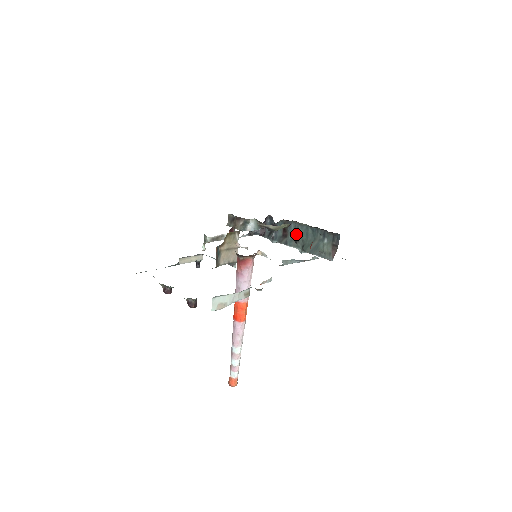
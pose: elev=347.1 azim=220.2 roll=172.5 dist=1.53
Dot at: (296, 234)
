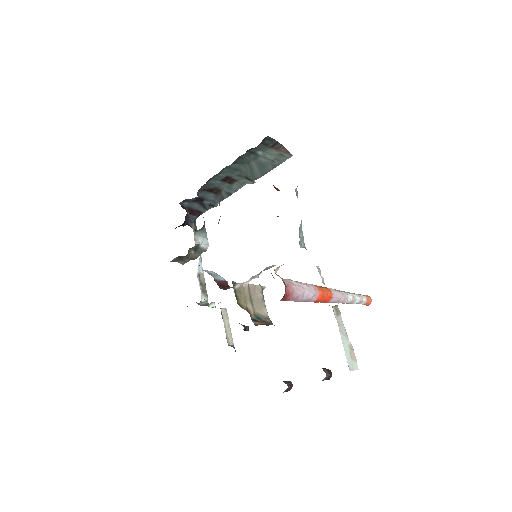
Dot at: (225, 180)
